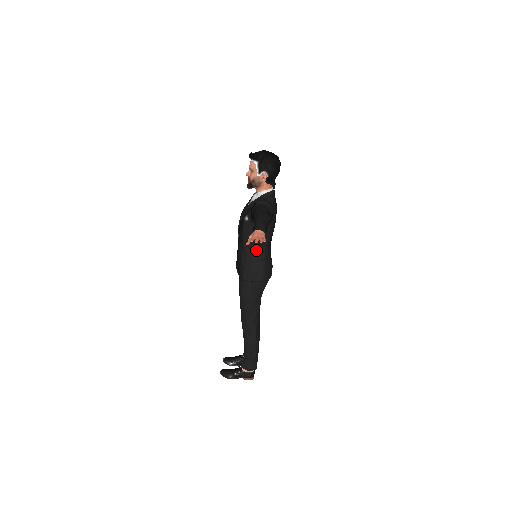
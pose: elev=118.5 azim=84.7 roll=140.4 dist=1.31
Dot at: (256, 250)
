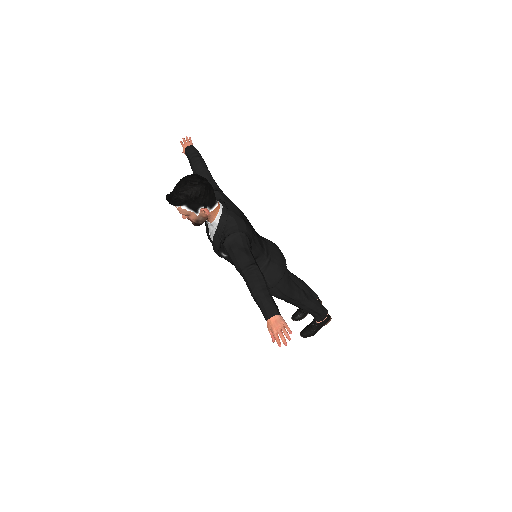
Dot at: occluded
